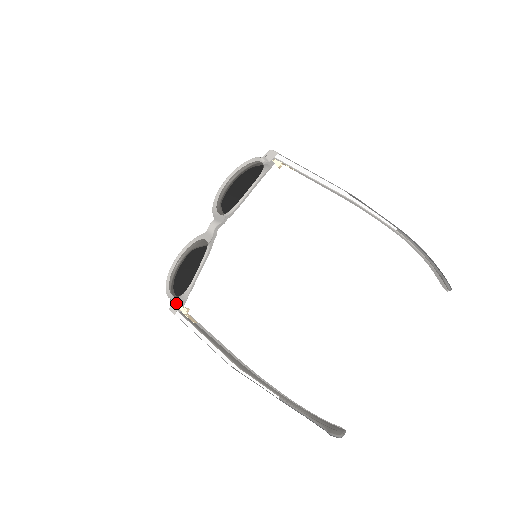
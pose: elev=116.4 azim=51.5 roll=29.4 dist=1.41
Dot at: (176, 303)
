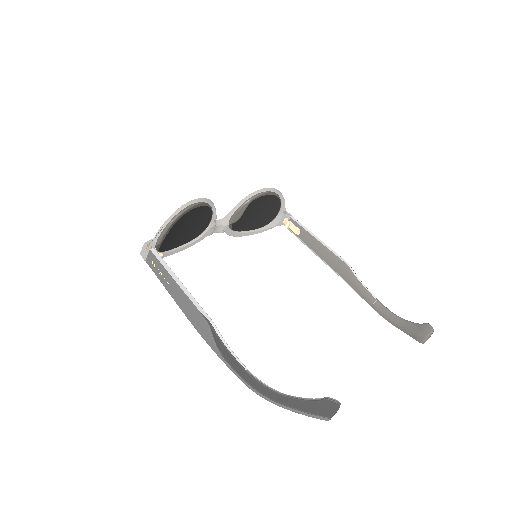
Dot at: (162, 239)
